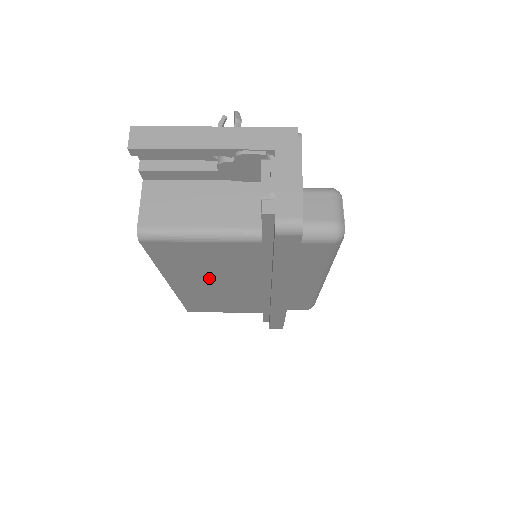
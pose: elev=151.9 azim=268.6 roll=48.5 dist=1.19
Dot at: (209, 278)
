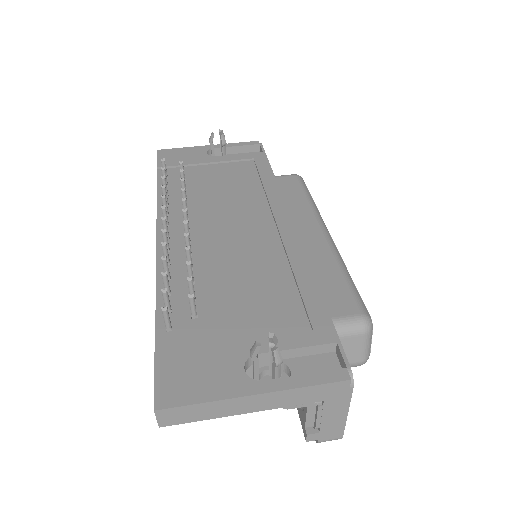
Dot at: occluded
